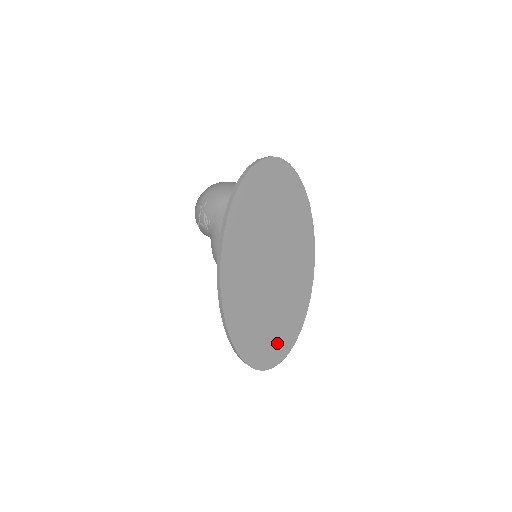
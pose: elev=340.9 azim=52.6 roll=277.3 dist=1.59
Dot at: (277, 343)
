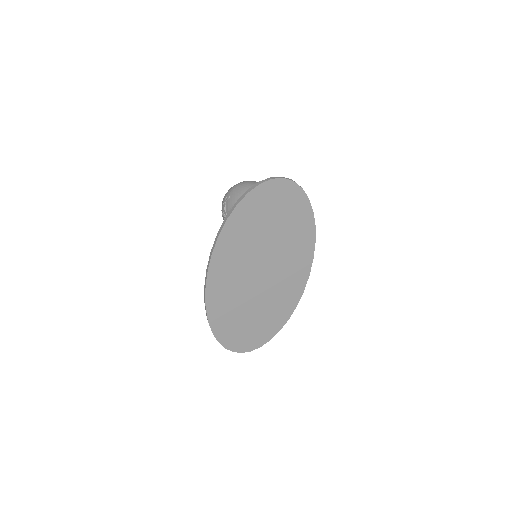
Dot at: (252, 334)
